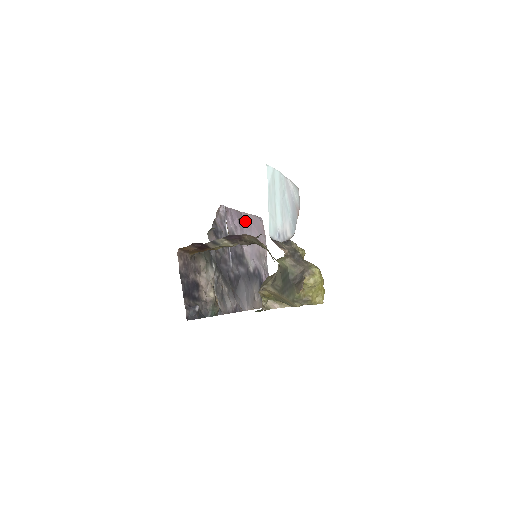
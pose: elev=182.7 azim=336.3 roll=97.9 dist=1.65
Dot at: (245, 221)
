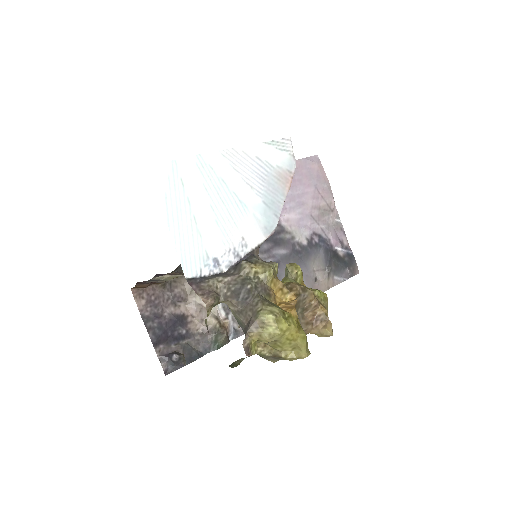
Dot at: occluded
